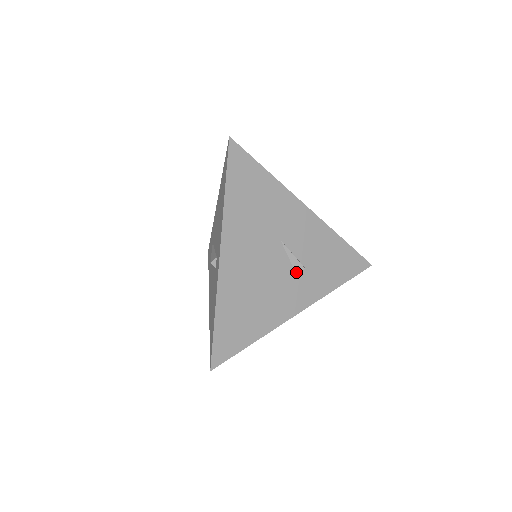
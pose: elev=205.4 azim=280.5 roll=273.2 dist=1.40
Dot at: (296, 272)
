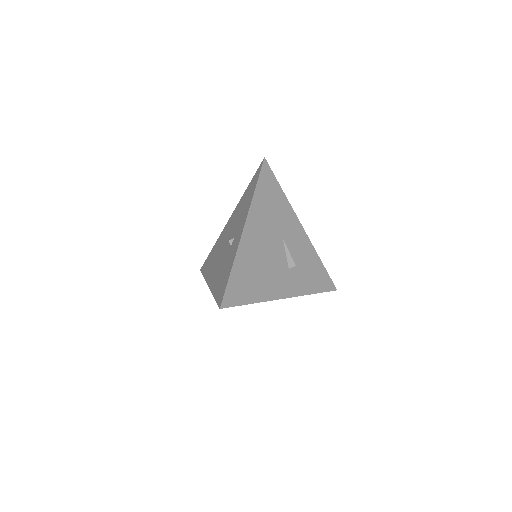
Dot at: (289, 267)
